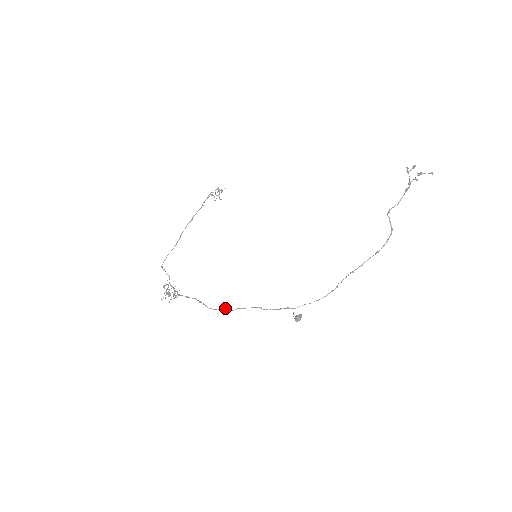
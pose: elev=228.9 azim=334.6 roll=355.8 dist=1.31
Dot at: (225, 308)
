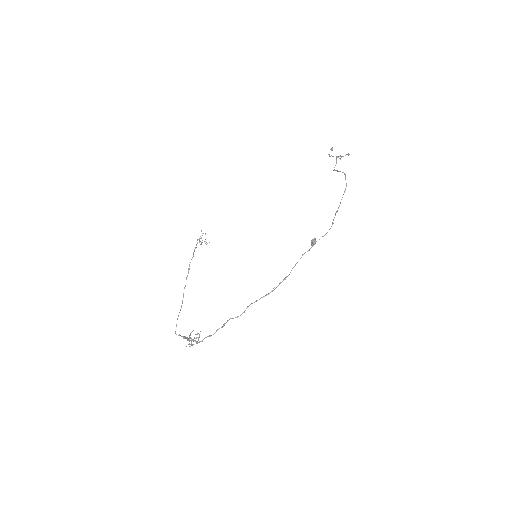
Dot at: (250, 304)
